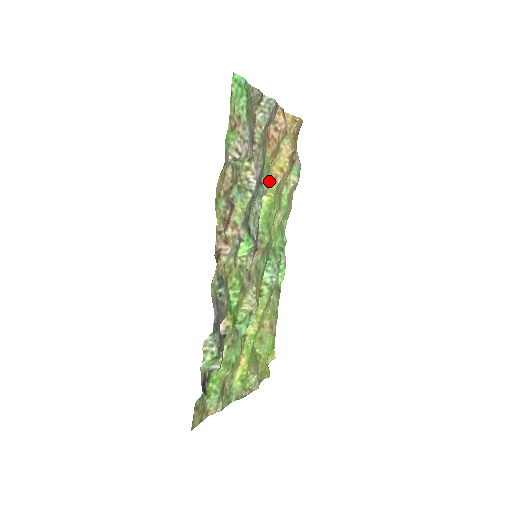
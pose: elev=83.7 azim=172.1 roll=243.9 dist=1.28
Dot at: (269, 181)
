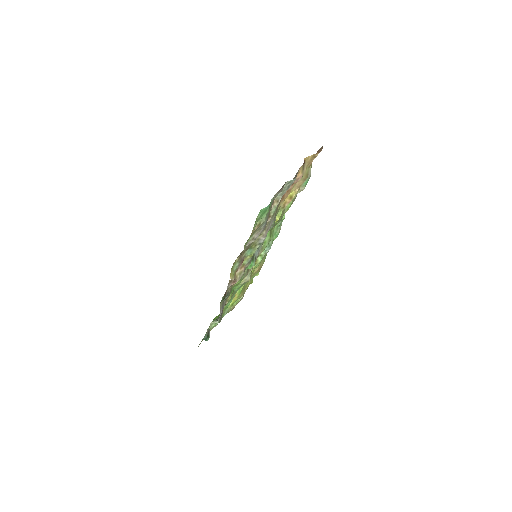
Dot at: occluded
